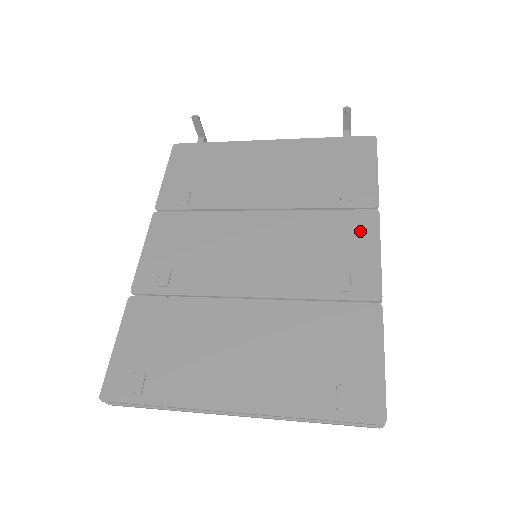
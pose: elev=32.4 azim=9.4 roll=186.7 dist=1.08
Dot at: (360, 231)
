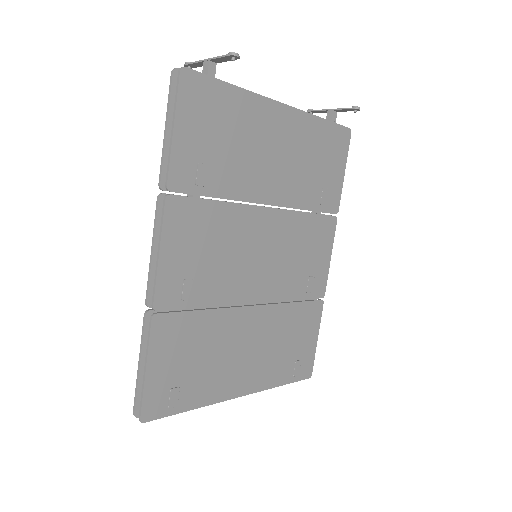
Dot at: (325, 237)
